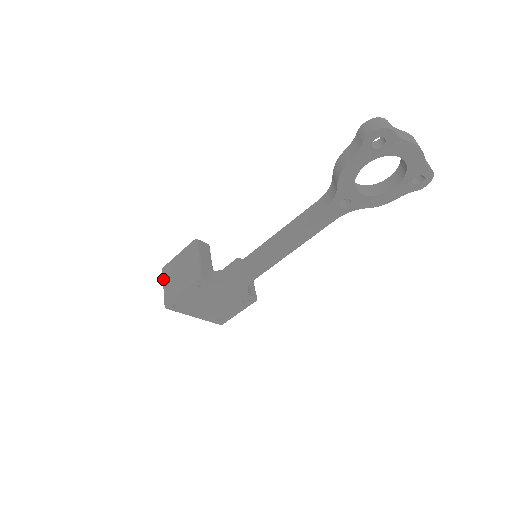
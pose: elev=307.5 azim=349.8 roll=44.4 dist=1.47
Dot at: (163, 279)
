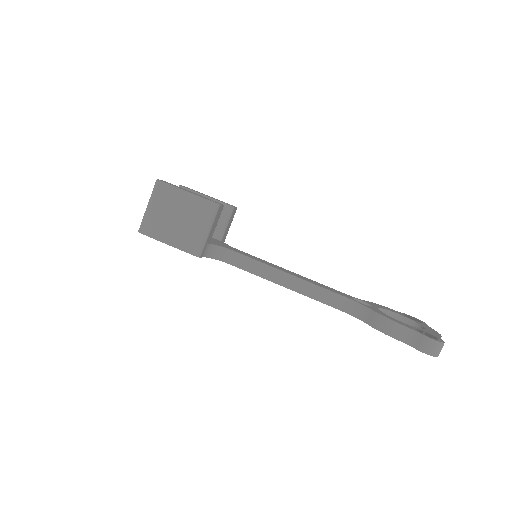
Dot at: (153, 196)
